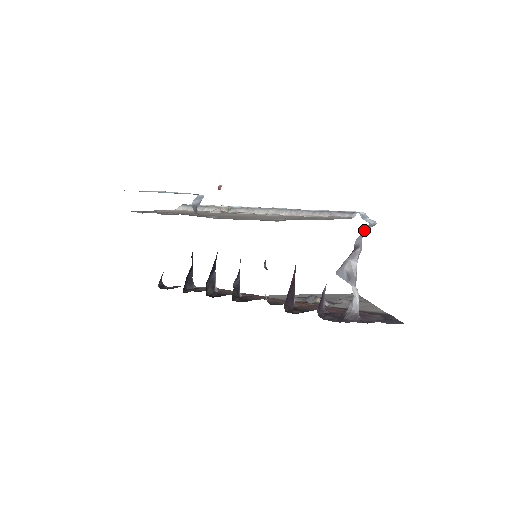
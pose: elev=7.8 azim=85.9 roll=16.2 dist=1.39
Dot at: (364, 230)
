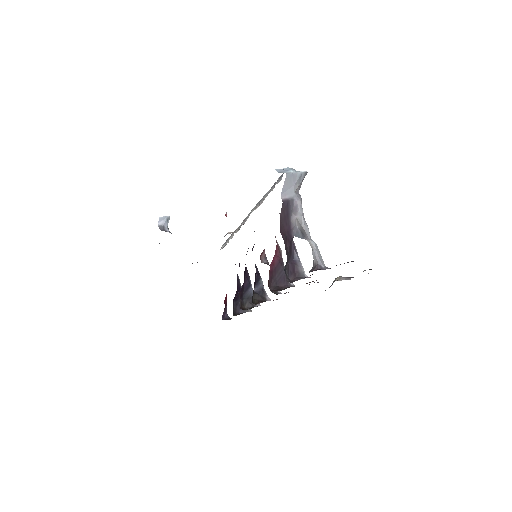
Dot at: (286, 182)
